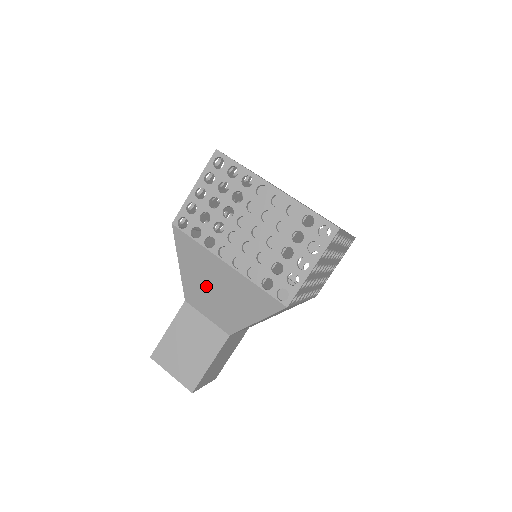
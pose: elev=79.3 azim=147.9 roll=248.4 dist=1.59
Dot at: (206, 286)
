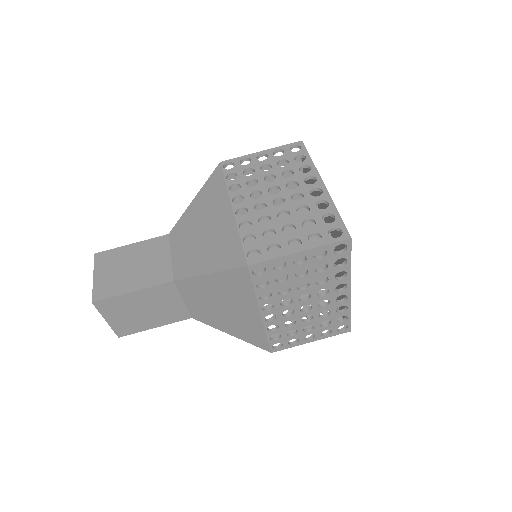
Dot at: (197, 224)
